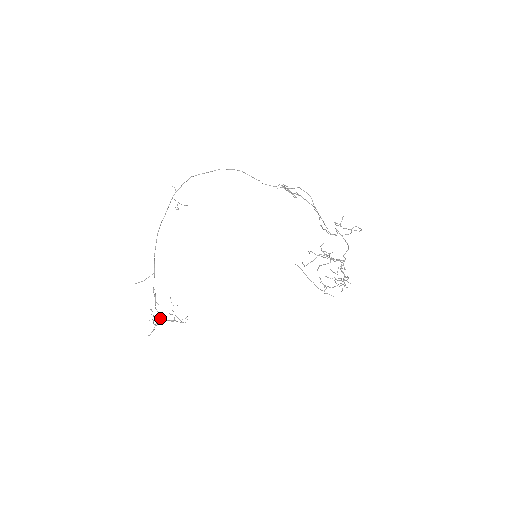
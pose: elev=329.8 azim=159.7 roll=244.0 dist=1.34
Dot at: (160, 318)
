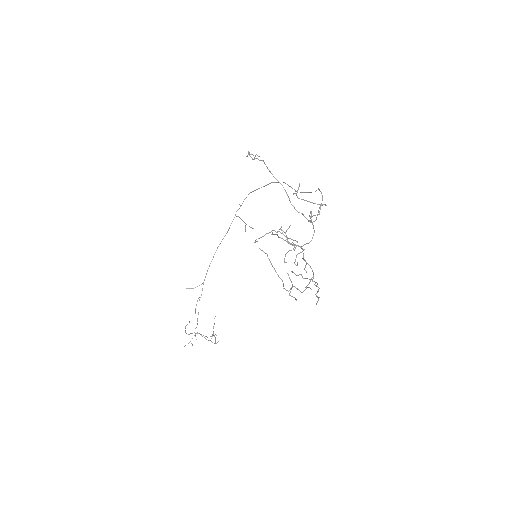
Dot at: occluded
